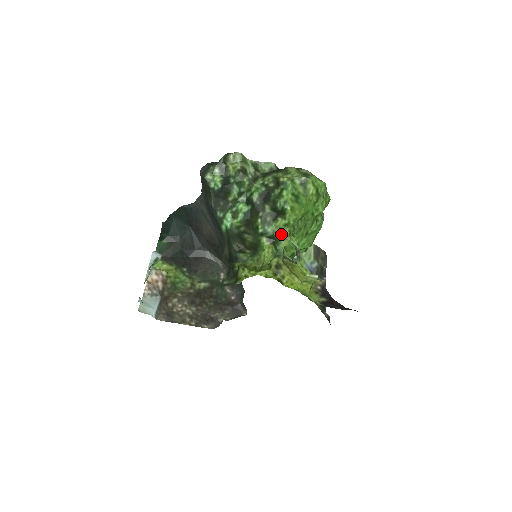
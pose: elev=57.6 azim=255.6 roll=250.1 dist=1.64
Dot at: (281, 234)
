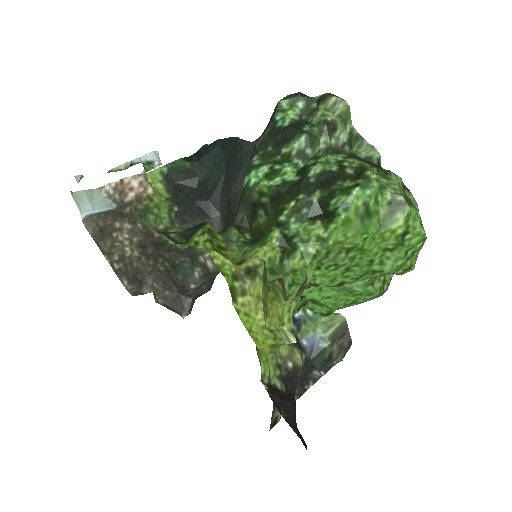
Dot at: (303, 245)
